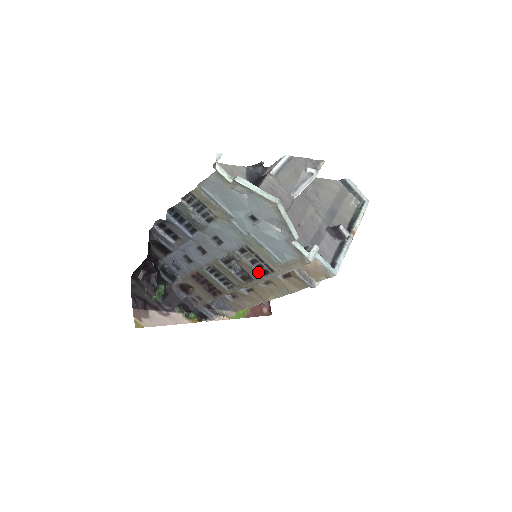
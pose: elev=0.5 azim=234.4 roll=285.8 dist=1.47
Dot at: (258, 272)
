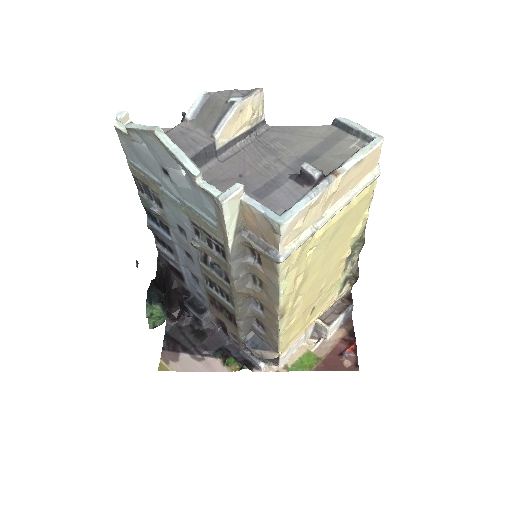
Dot at: (221, 258)
